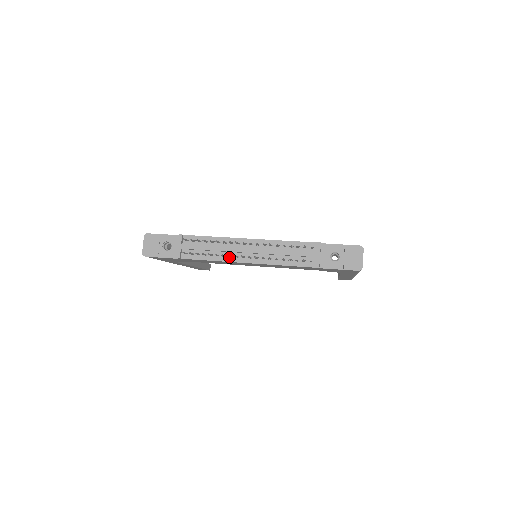
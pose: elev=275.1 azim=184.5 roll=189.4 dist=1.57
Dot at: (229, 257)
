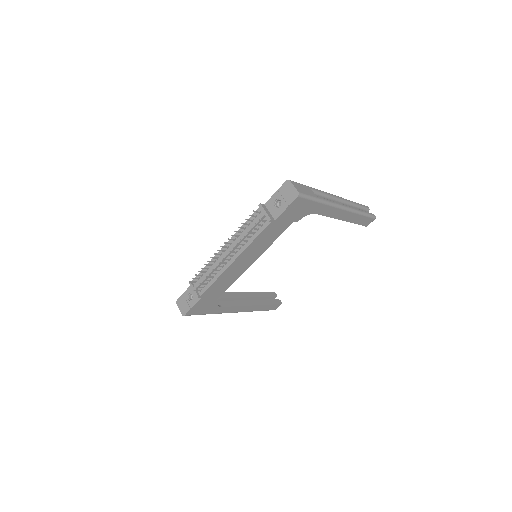
Dot at: (222, 268)
